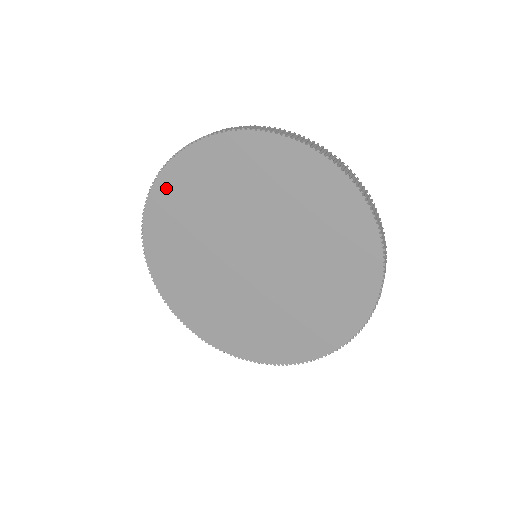
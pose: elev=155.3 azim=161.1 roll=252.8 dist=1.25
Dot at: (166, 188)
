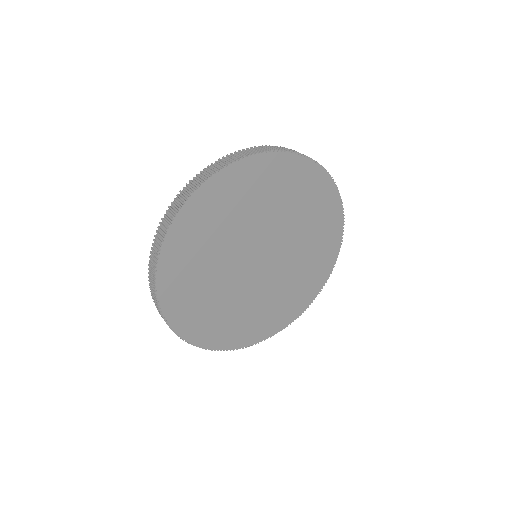
Dot at: (251, 169)
